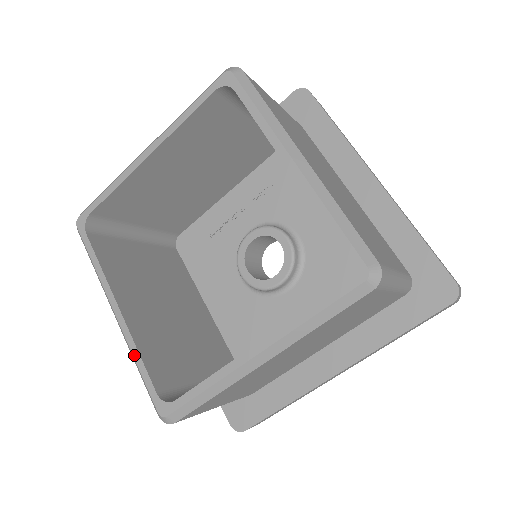
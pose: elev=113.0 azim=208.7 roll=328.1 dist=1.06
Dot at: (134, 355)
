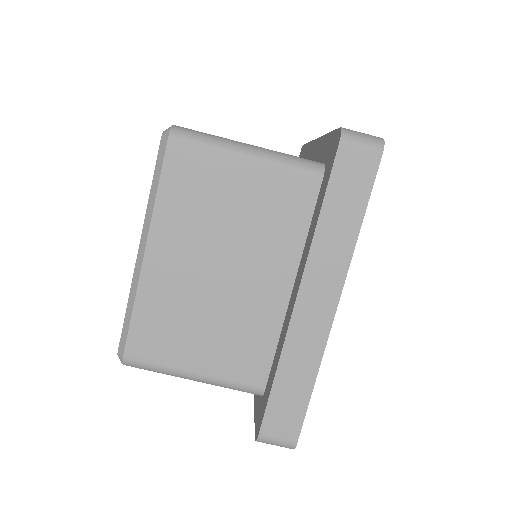
Dot at: occluded
